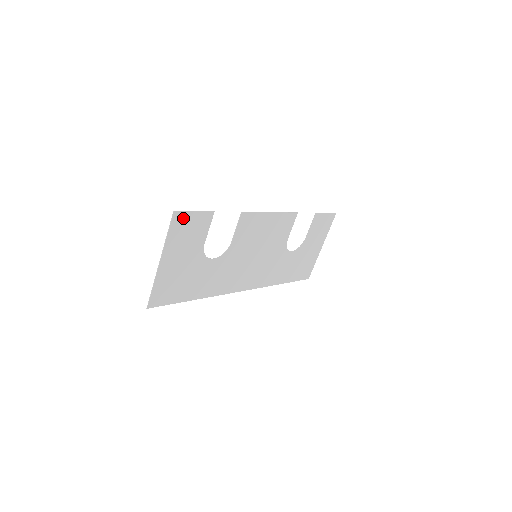
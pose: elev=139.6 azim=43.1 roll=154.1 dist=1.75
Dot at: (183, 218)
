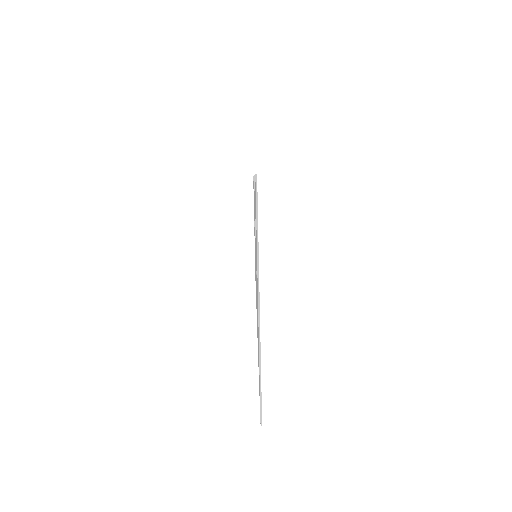
Dot at: occluded
